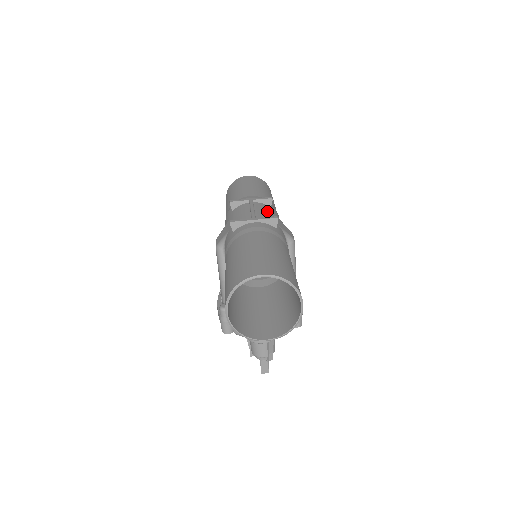
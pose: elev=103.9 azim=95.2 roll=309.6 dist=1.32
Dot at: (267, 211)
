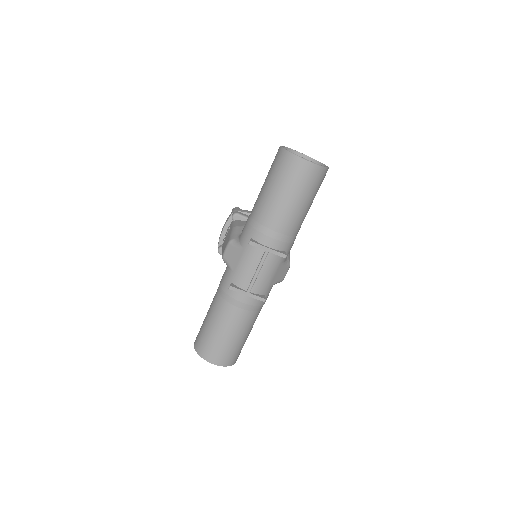
Dot at: (272, 270)
